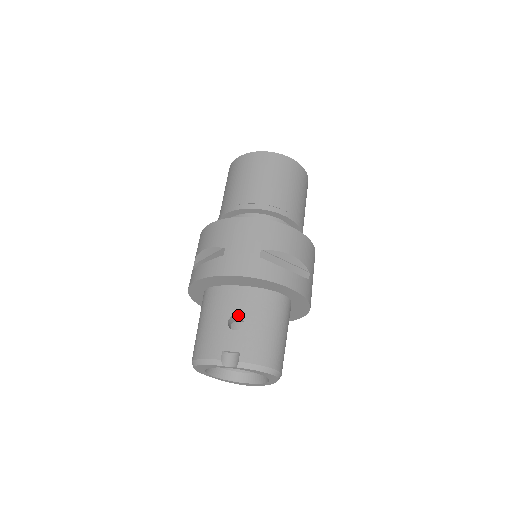
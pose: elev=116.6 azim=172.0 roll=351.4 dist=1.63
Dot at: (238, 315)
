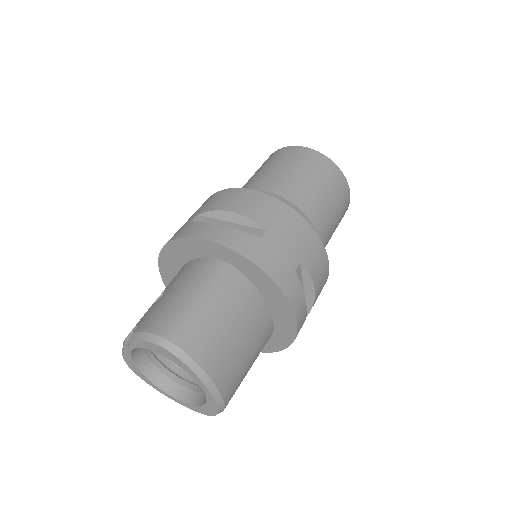
Dot at: occluded
